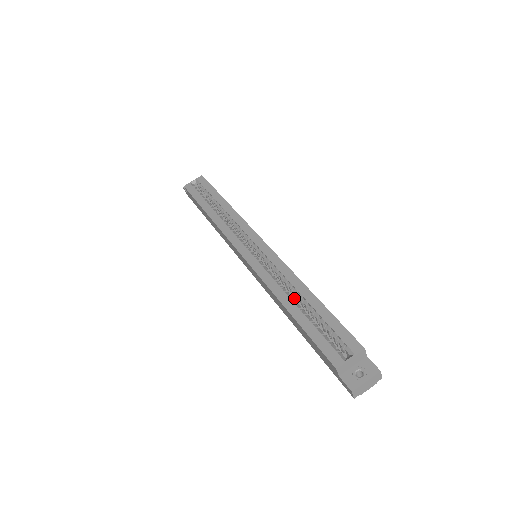
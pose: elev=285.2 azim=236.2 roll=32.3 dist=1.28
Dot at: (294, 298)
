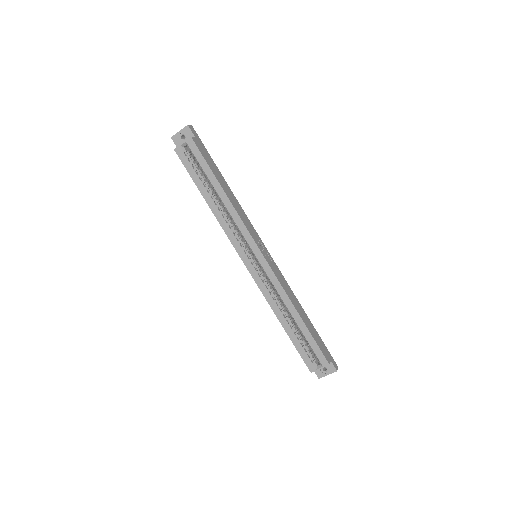
Dot at: occluded
